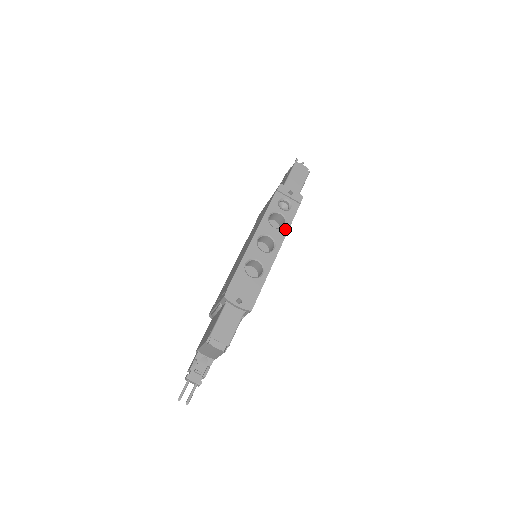
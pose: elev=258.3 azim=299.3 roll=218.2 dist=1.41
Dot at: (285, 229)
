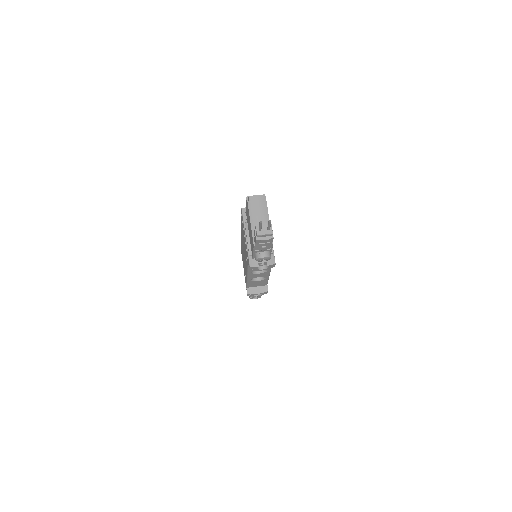
Dot at: occluded
